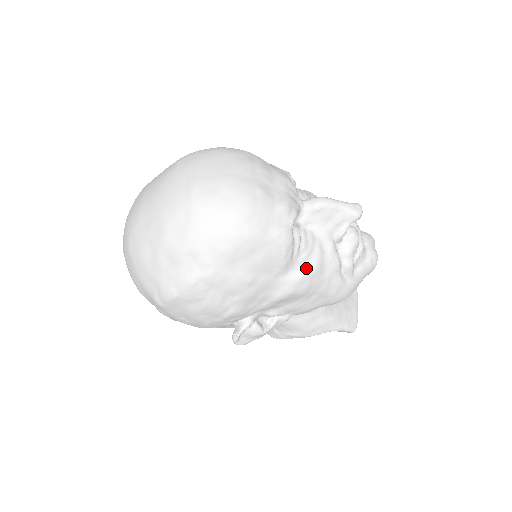
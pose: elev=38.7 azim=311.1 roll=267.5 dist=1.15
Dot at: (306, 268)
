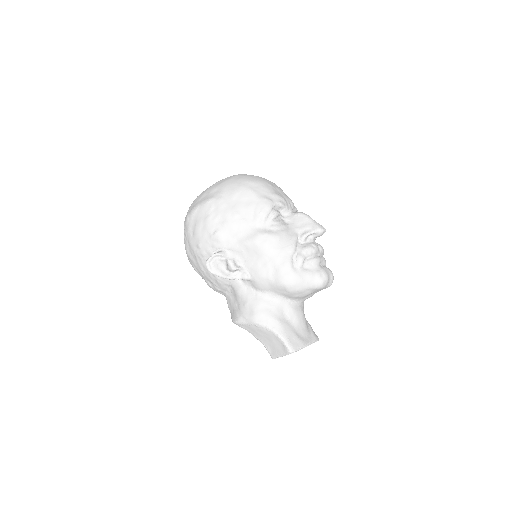
Dot at: (271, 232)
